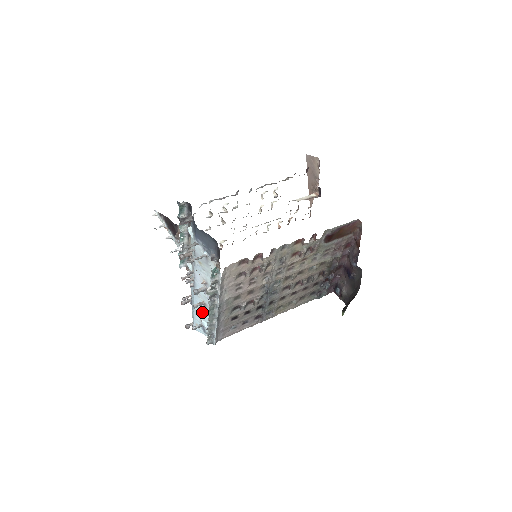
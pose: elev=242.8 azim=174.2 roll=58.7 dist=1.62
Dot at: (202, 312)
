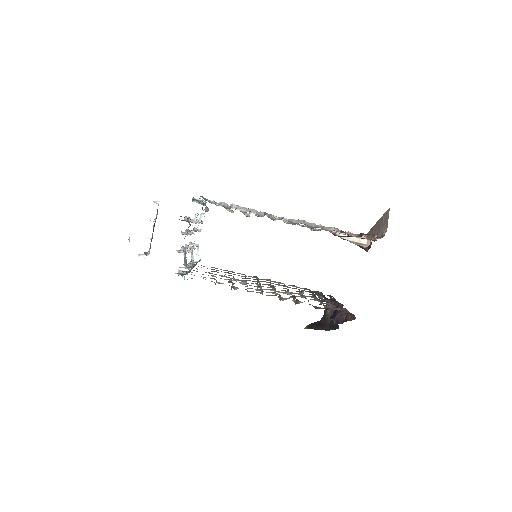
Dot at: occluded
